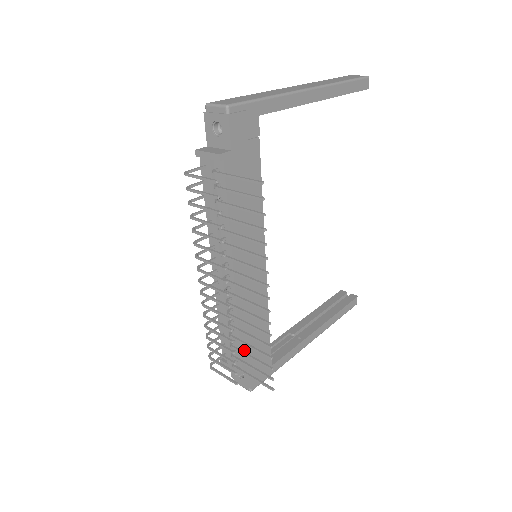
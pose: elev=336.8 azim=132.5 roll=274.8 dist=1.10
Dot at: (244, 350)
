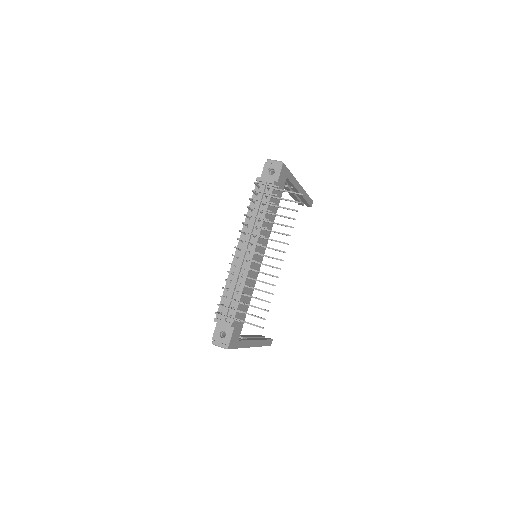
Dot at: occluded
